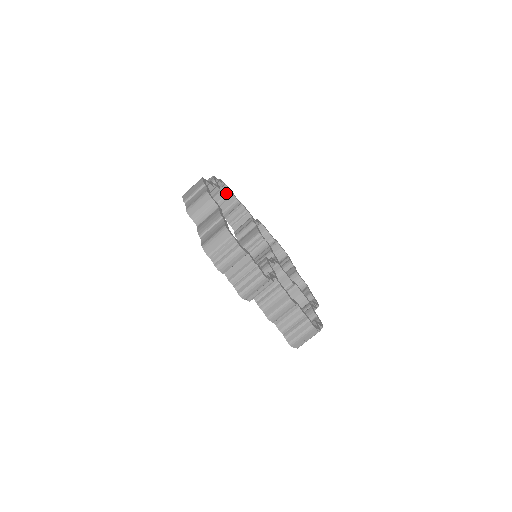
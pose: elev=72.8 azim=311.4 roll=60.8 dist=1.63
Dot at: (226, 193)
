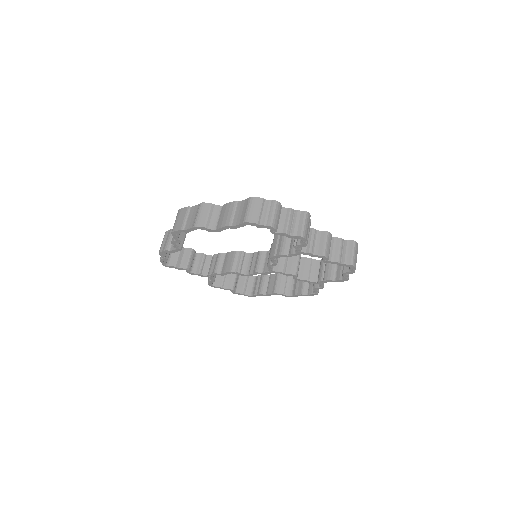
Dot at: occluded
